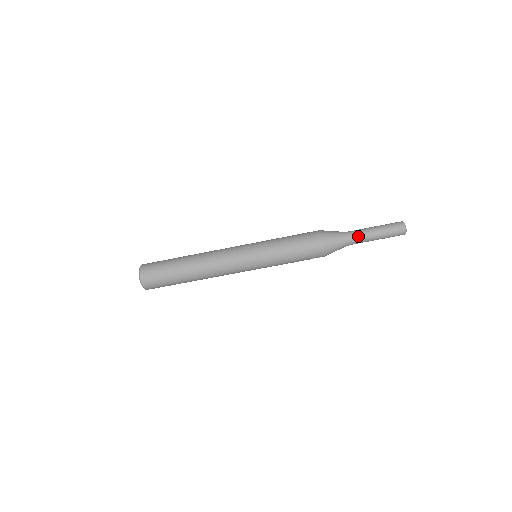
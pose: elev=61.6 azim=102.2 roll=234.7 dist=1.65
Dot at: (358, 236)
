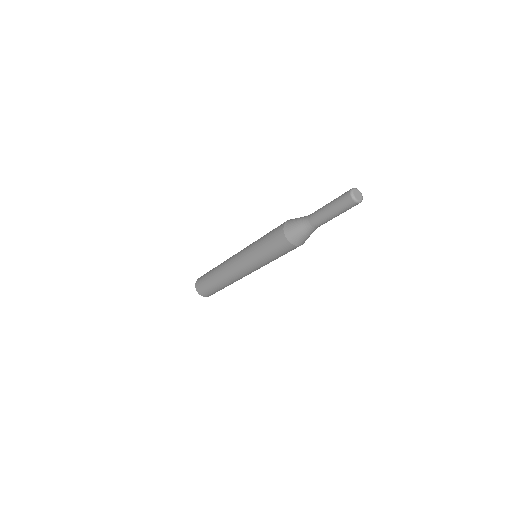
Dot at: (317, 223)
